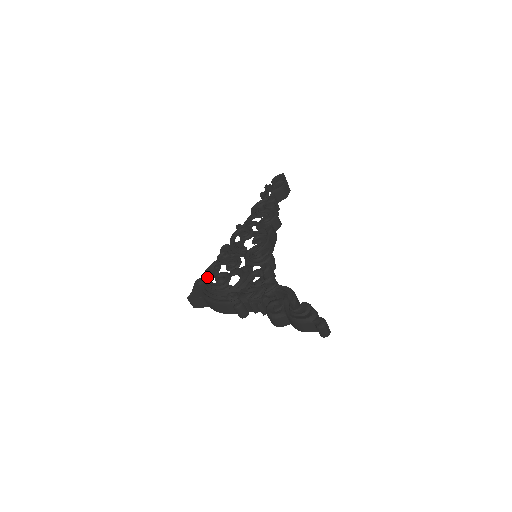
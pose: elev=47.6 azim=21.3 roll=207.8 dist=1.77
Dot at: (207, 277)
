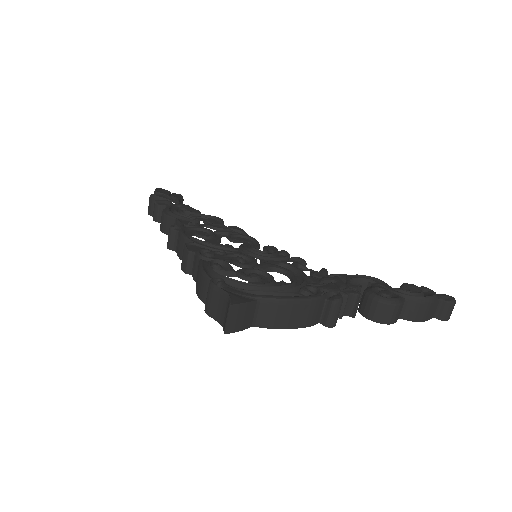
Dot at: (223, 276)
